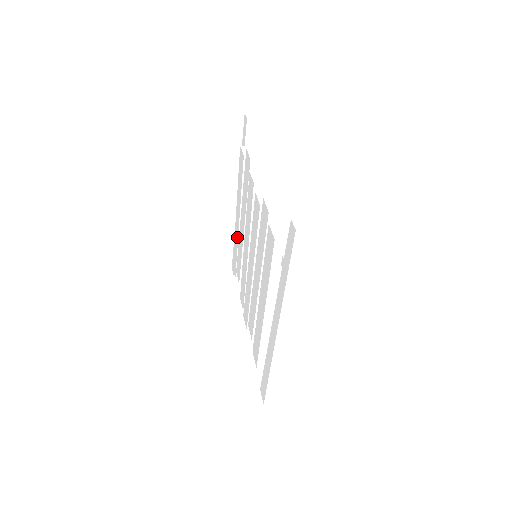
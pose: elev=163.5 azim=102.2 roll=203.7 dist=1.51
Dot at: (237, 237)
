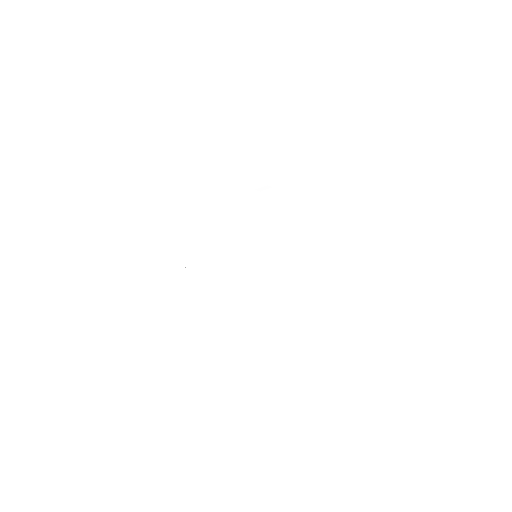
Dot at: occluded
